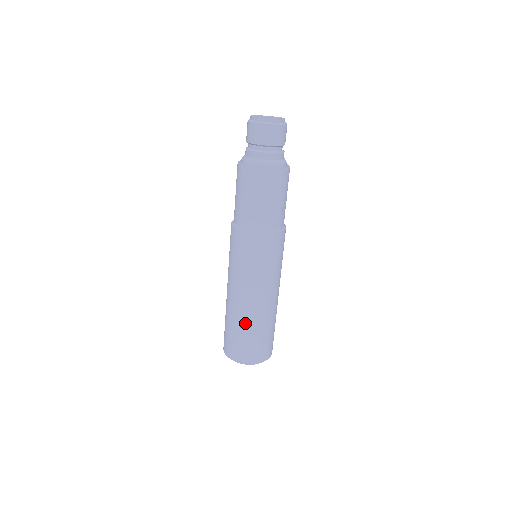
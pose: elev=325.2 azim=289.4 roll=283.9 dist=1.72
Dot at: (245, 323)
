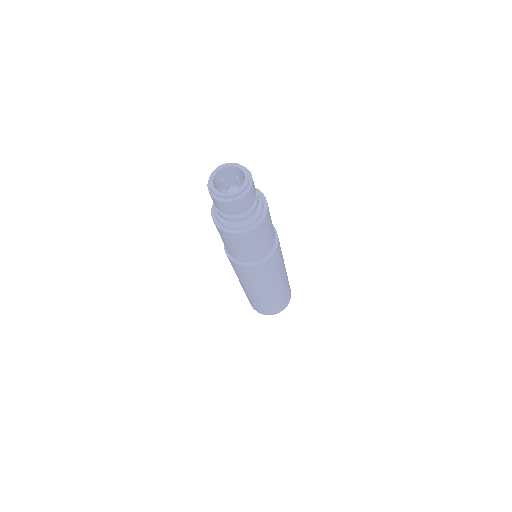
Dot at: (251, 298)
